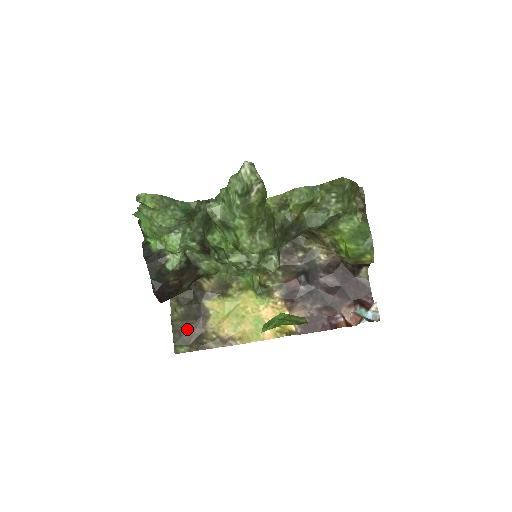
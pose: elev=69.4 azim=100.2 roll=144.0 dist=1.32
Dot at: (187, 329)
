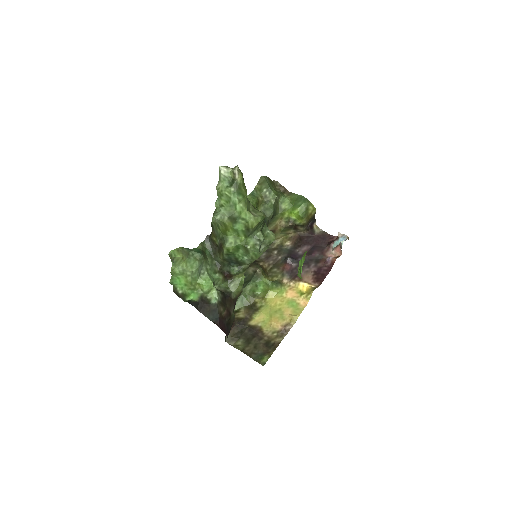
Dot at: (256, 346)
